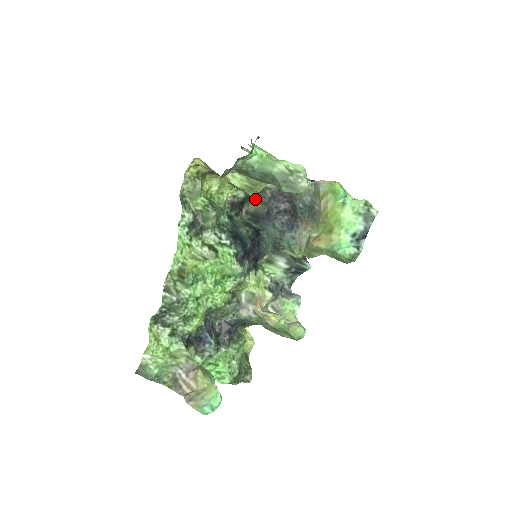
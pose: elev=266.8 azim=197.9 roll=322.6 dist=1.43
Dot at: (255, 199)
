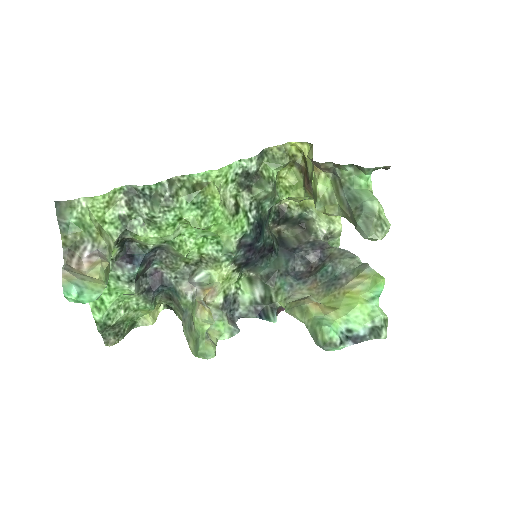
Dot at: (296, 231)
